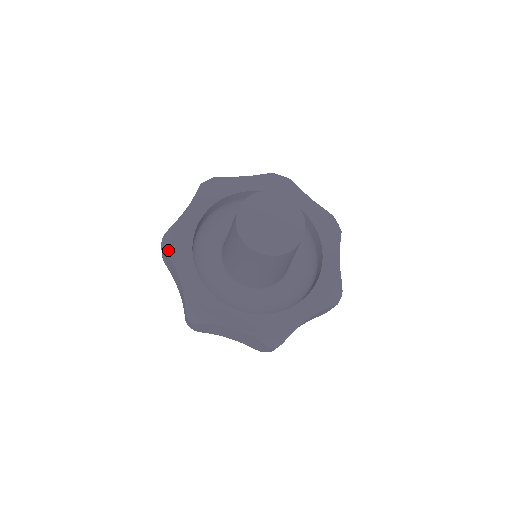
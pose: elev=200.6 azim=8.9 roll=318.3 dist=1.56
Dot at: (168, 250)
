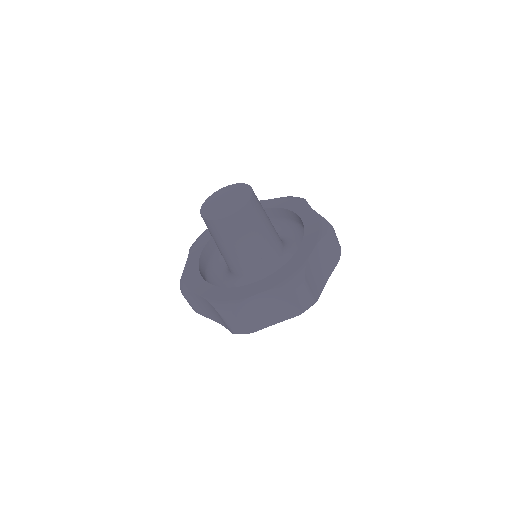
Dot at: (185, 289)
